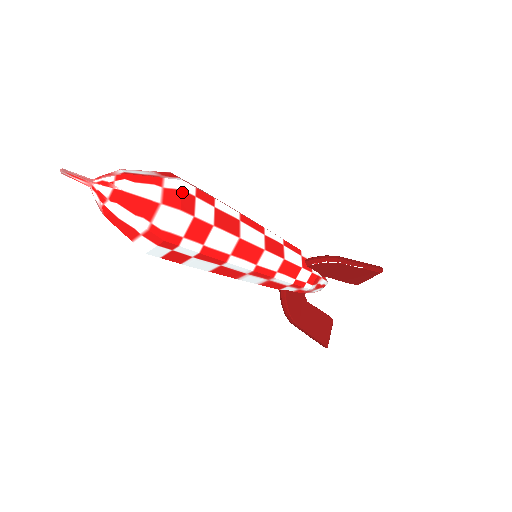
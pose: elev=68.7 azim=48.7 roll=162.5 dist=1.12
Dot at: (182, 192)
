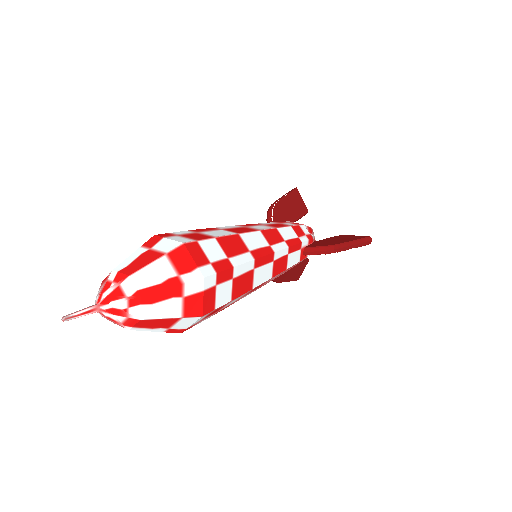
Dot at: (204, 294)
